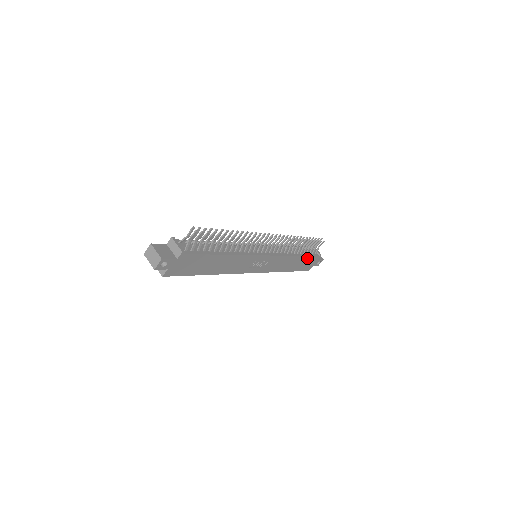
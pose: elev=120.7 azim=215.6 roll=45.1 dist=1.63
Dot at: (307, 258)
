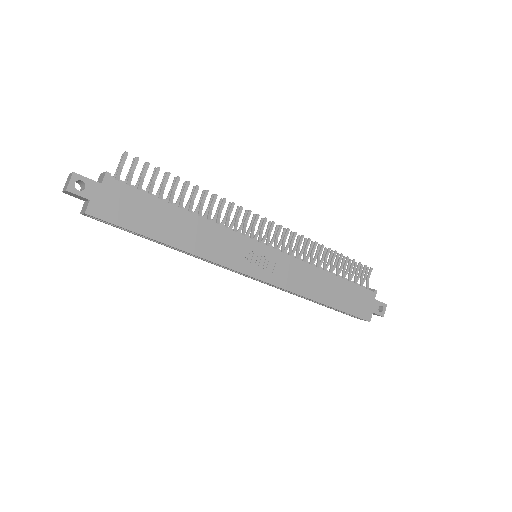
Dot at: (351, 287)
